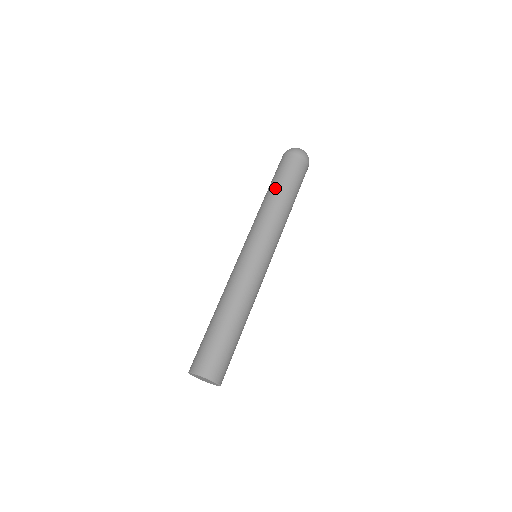
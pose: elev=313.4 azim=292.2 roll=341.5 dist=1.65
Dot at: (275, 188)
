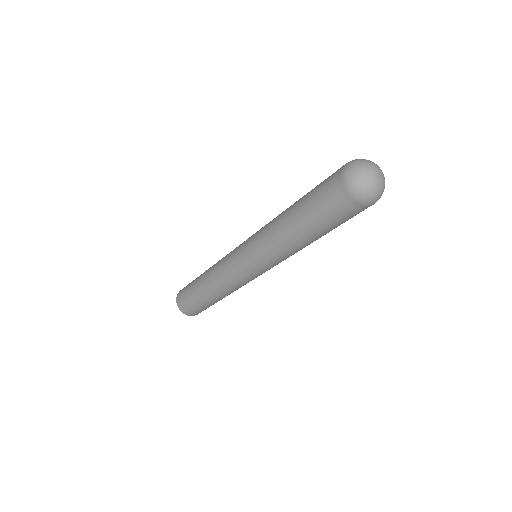
Dot at: (294, 217)
